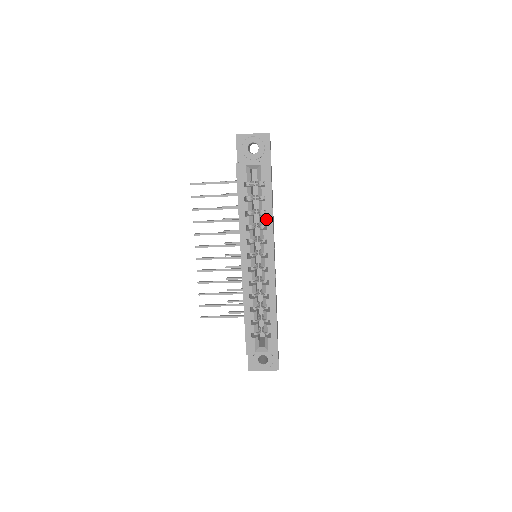
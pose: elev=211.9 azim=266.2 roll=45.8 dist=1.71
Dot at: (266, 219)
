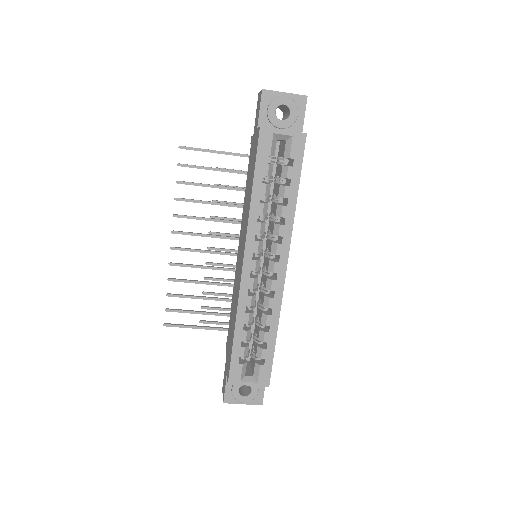
Dot at: (286, 210)
